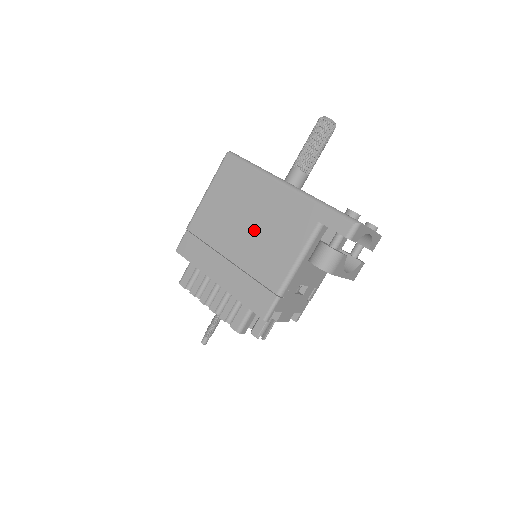
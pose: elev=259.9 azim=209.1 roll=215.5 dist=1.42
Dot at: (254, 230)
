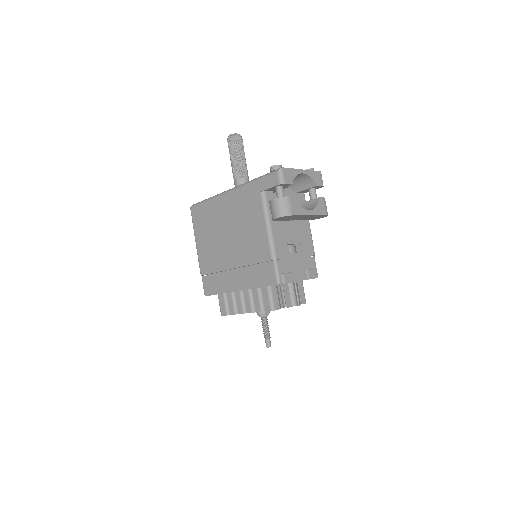
Dot at: (233, 235)
